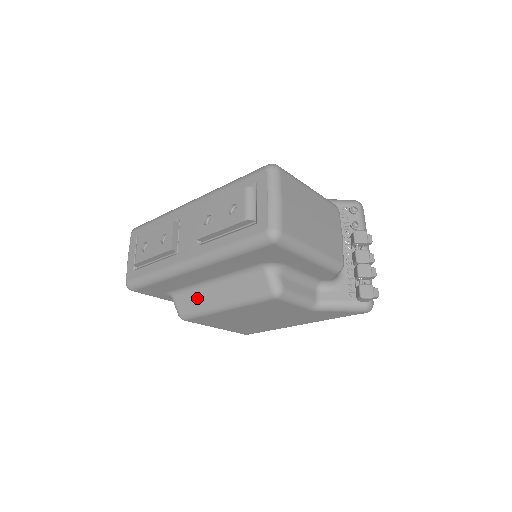
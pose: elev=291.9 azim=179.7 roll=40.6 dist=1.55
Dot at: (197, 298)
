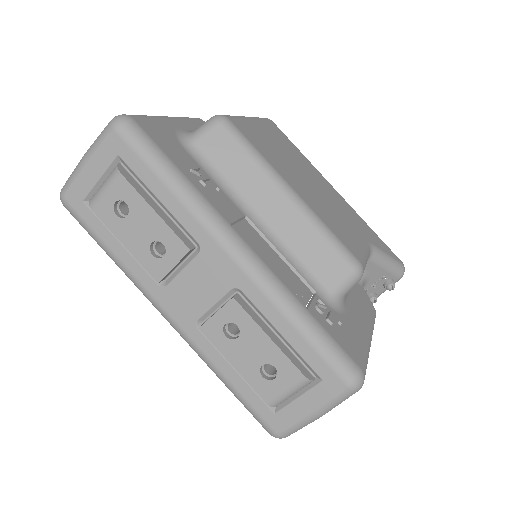
Dot at: occluded
